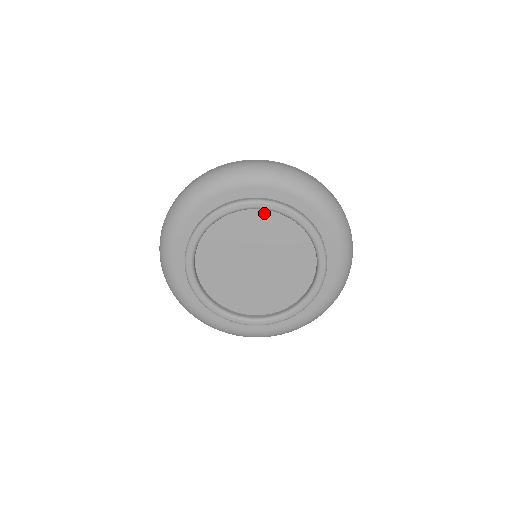
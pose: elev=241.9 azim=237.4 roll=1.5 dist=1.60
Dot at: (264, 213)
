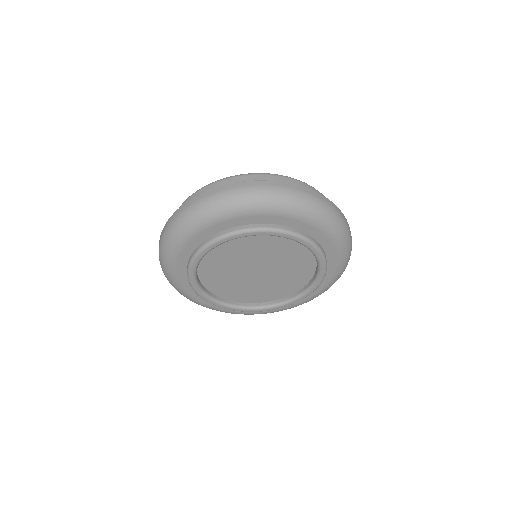
Dot at: occluded
